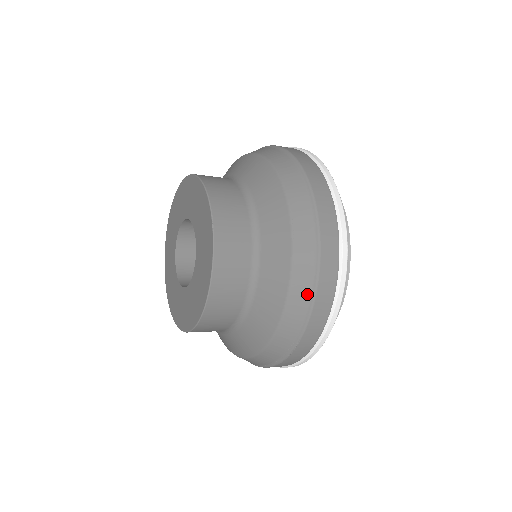
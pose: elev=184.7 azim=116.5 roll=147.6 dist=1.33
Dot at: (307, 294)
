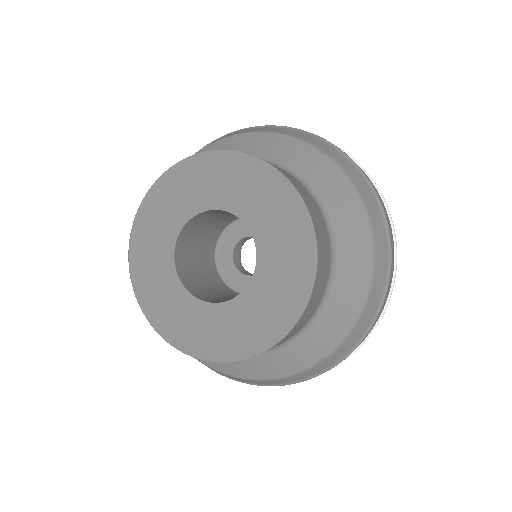
Dot at: (384, 234)
